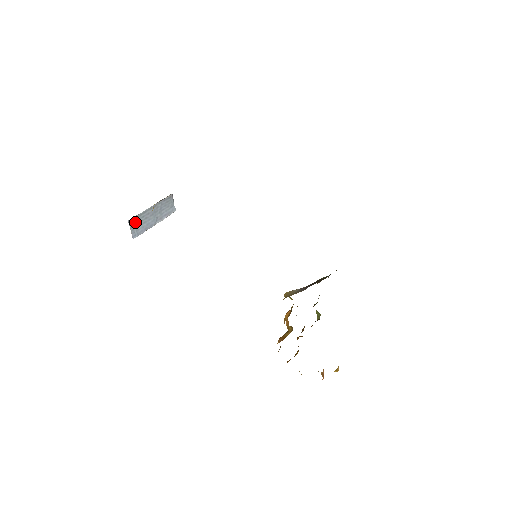
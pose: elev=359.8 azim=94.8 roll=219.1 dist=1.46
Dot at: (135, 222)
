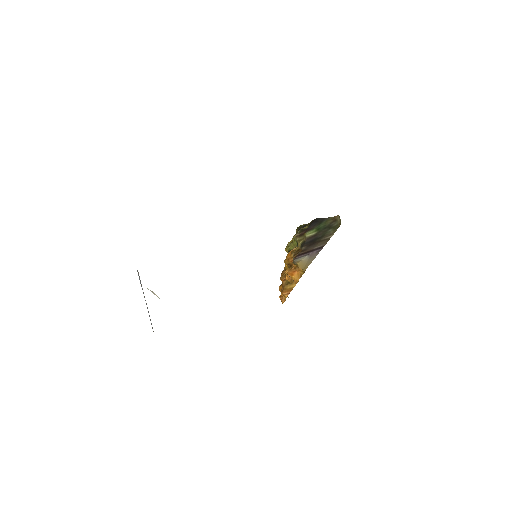
Dot at: occluded
